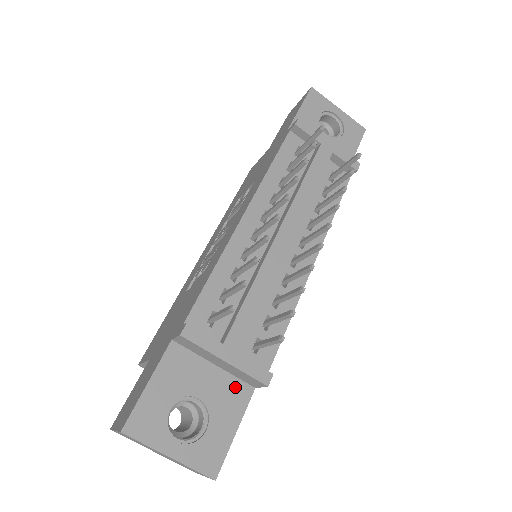
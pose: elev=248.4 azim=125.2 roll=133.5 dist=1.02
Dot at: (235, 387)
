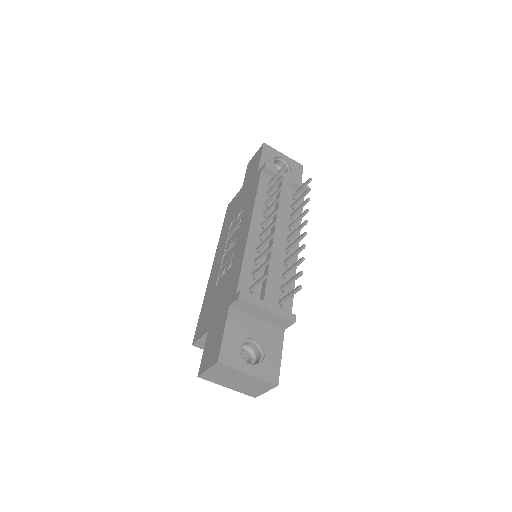
Dot at: (273, 330)
